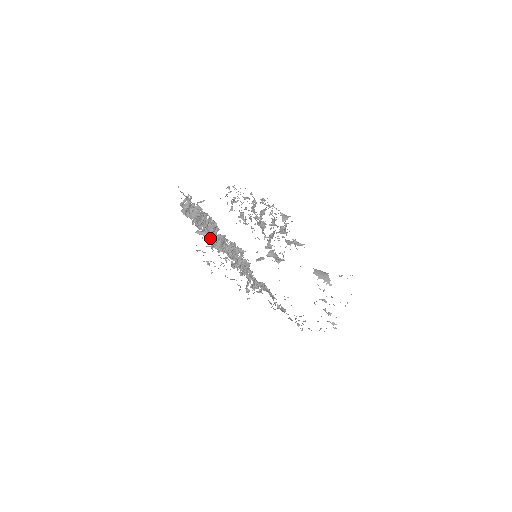
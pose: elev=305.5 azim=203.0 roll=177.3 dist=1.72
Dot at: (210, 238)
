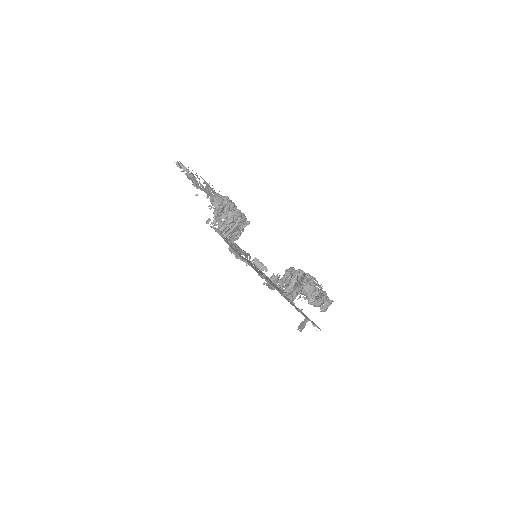
Dot at: occluded
